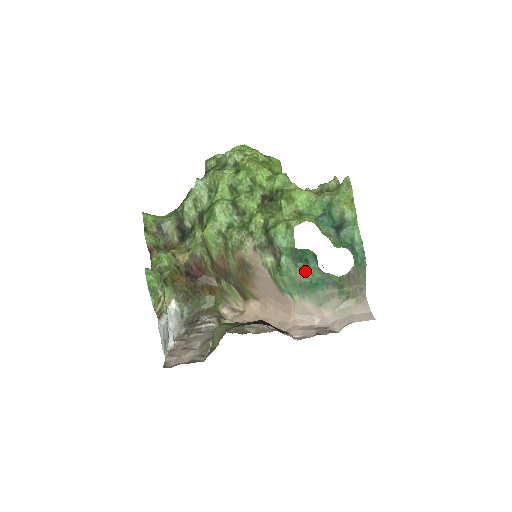
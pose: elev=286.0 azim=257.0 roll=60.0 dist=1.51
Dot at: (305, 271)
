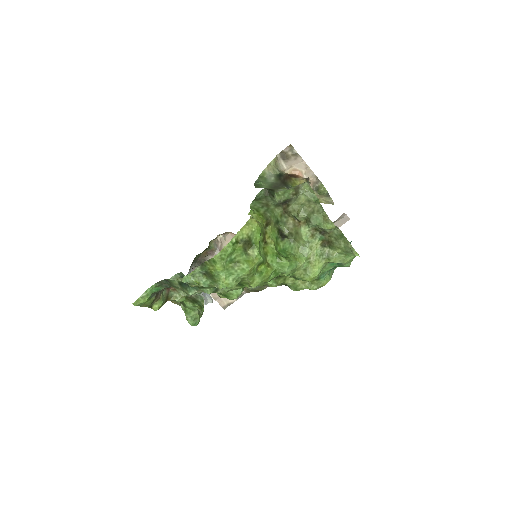
Dot at: occluded
